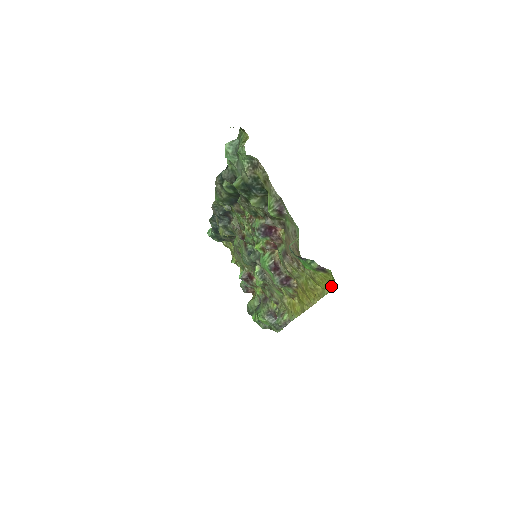
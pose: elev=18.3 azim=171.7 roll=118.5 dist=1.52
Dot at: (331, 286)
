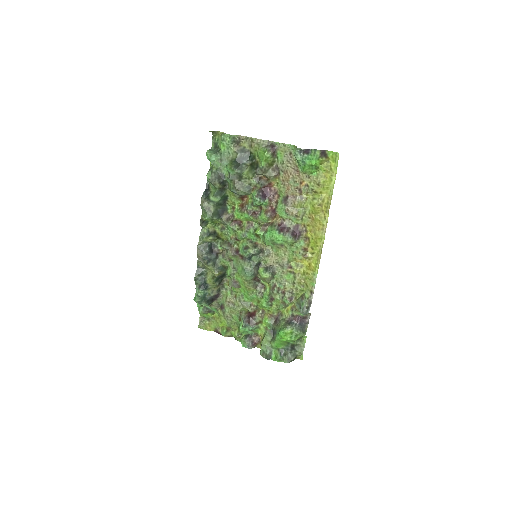
Dot at: (334, 172)
